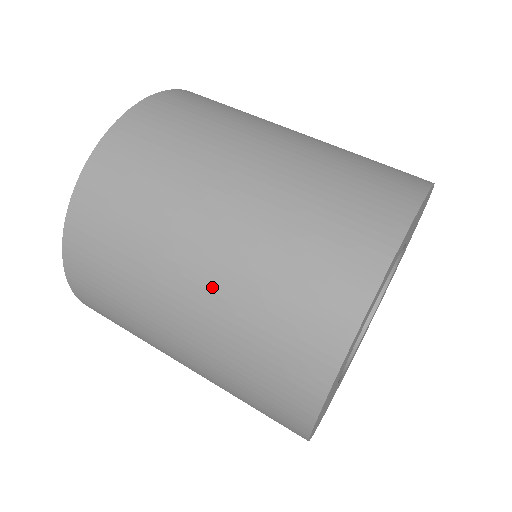
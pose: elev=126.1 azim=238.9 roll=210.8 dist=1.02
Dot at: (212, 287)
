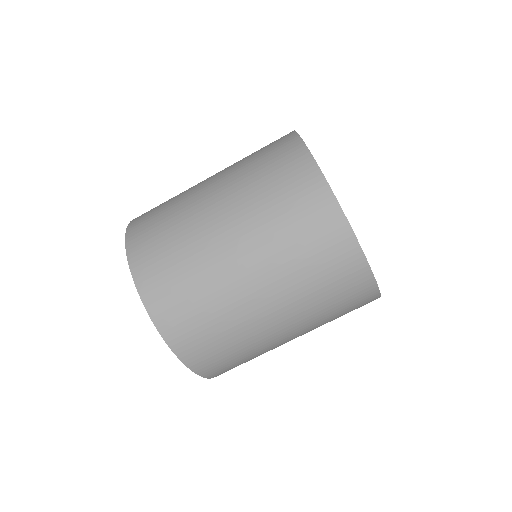
Dot at: (292, 315)
